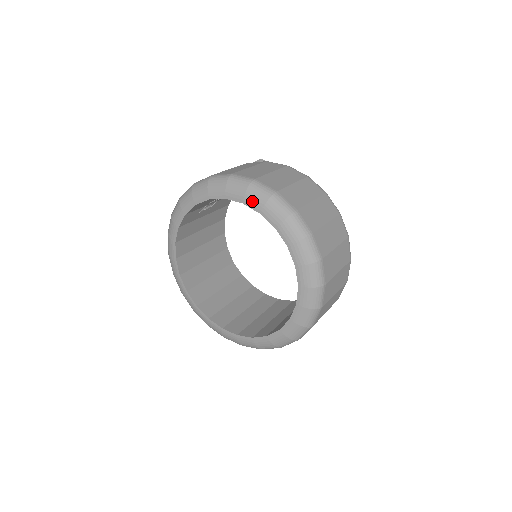
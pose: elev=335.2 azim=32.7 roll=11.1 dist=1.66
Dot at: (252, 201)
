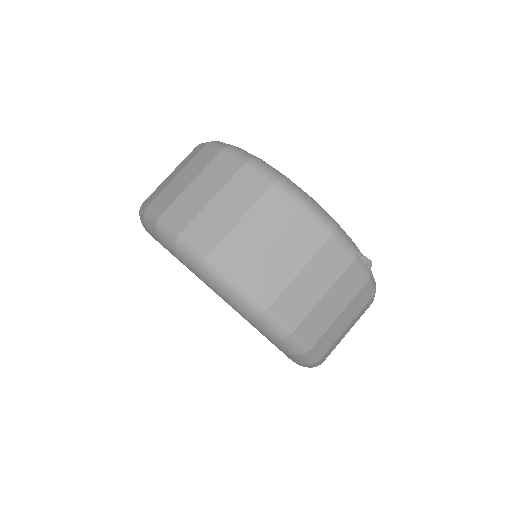
Dot at: occluded
